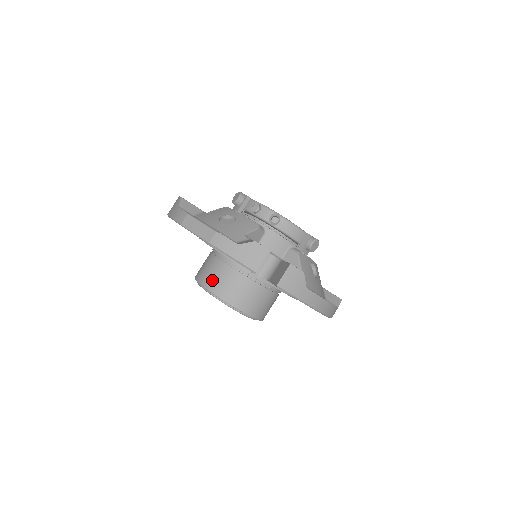
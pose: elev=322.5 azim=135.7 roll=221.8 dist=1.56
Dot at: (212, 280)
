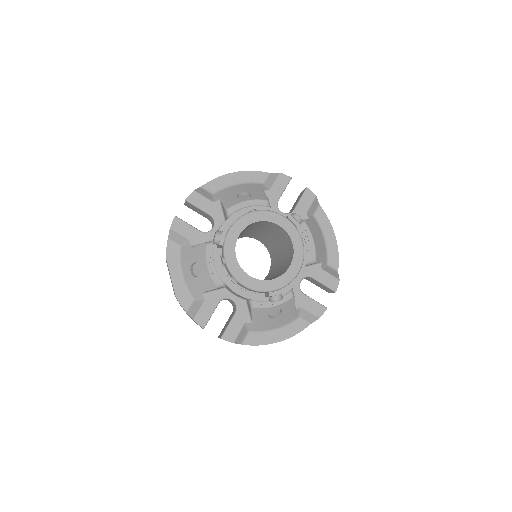
Dot at: occluded
